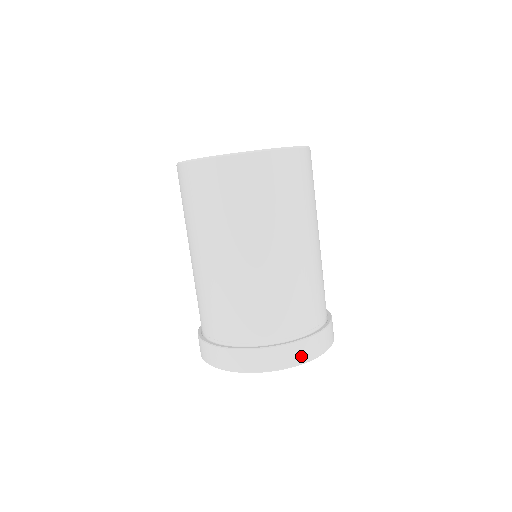
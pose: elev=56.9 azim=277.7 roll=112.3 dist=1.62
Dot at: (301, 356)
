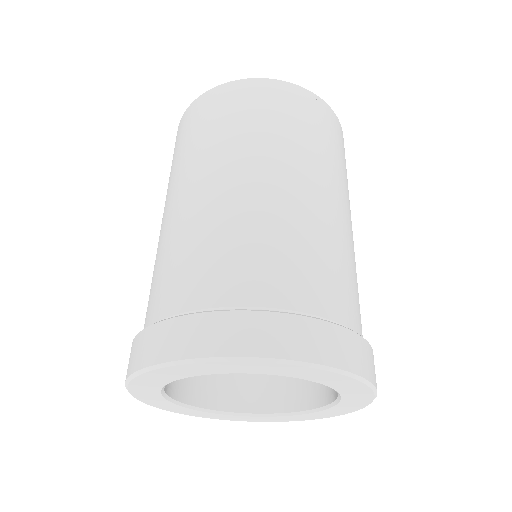
Dot at: (333, 352)
